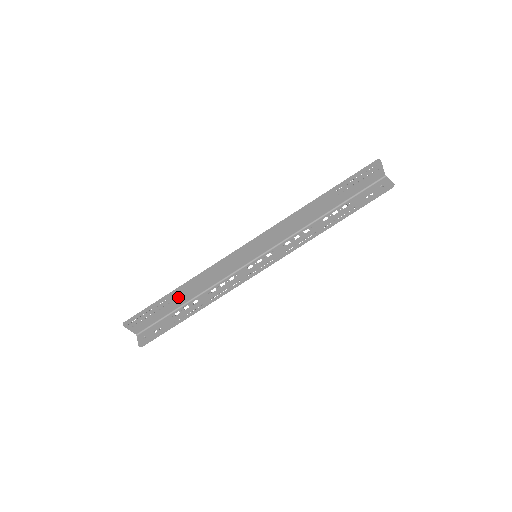
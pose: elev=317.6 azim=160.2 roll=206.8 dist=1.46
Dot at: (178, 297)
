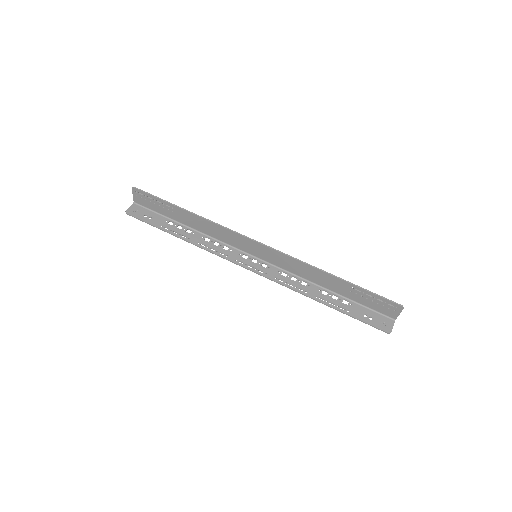
Dot at: (182, 215)
